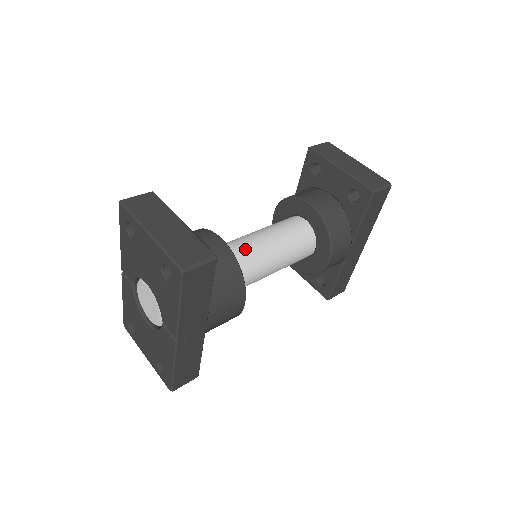
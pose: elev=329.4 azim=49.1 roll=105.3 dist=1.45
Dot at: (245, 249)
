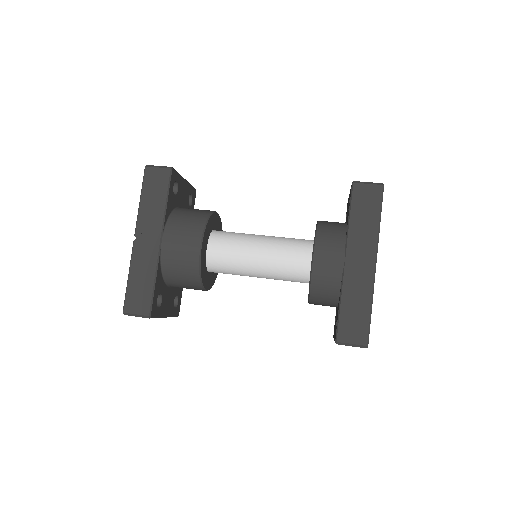
Dot at: (238, 233)
